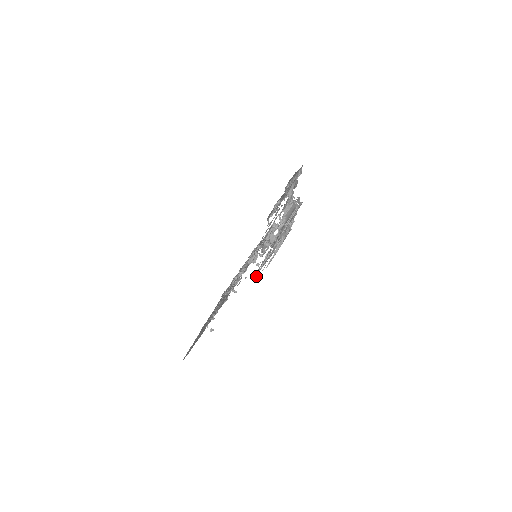
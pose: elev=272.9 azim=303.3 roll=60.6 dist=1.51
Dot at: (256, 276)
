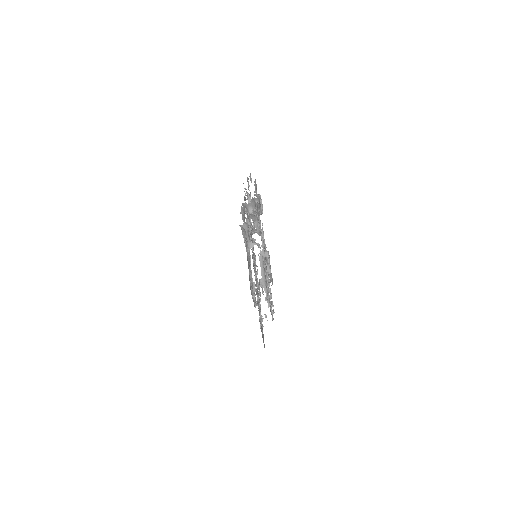
Dot at: (272, 312)
